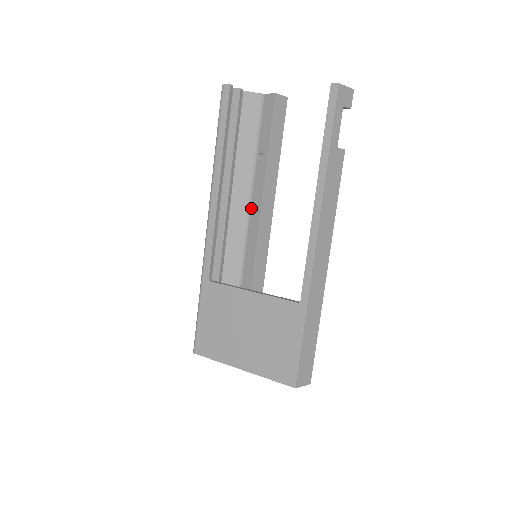
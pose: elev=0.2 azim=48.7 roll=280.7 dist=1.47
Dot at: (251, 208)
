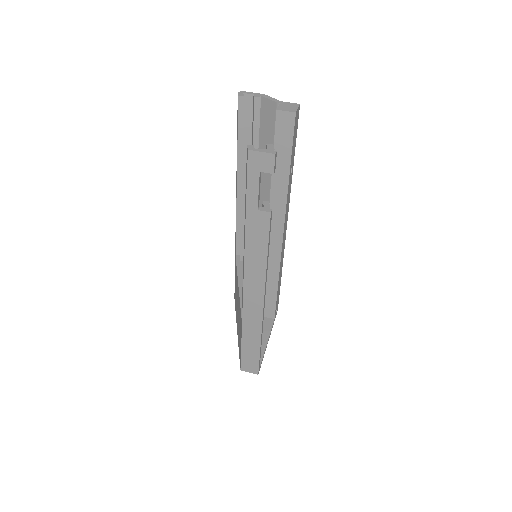
Dot at: occluded
